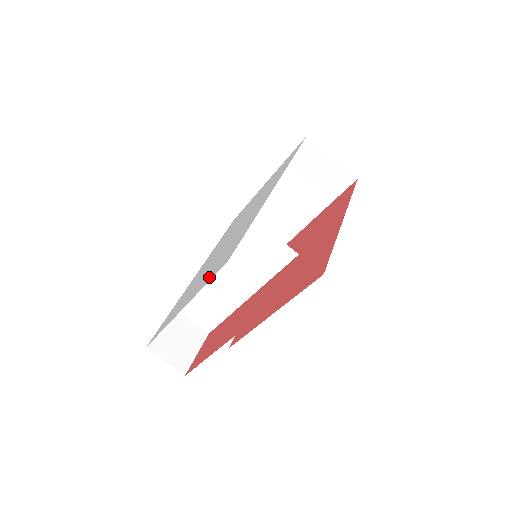
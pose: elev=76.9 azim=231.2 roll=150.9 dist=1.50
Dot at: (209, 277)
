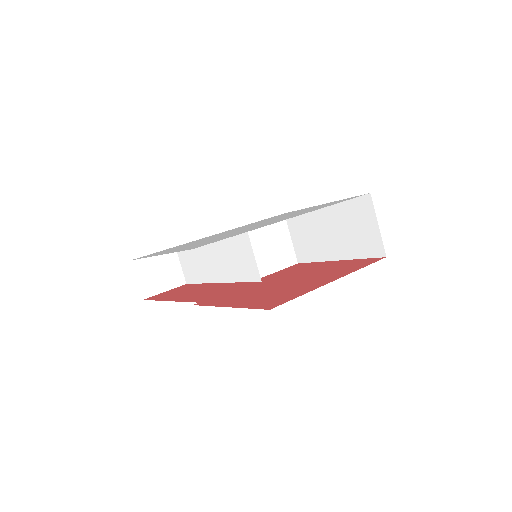
Dot at: (186, 248)
